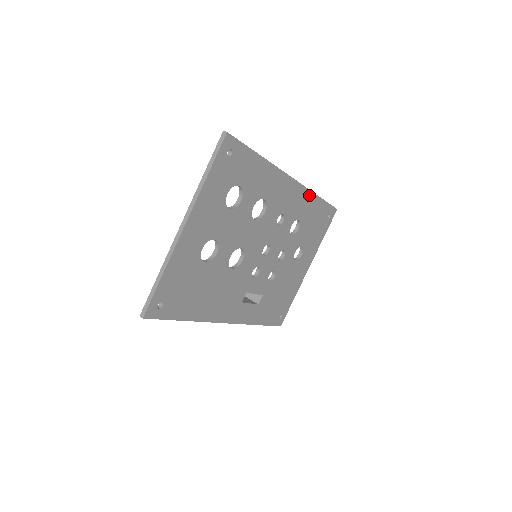
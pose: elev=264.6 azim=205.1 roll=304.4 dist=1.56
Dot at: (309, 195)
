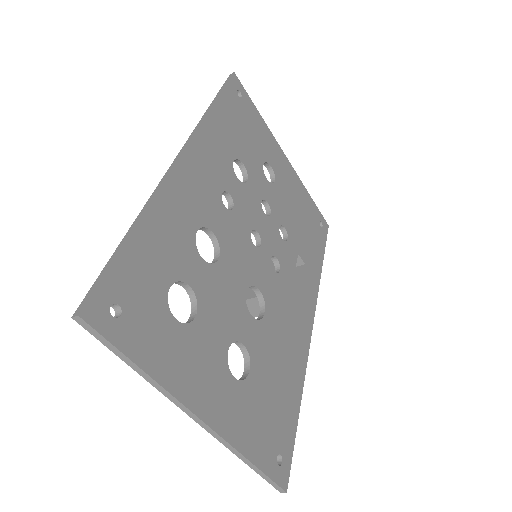
Dot at: (207, 127)
